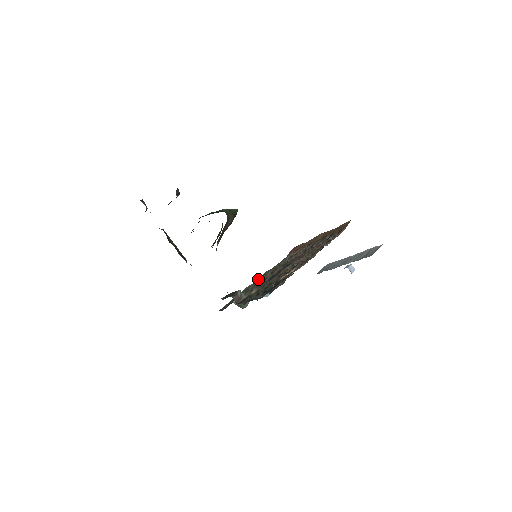
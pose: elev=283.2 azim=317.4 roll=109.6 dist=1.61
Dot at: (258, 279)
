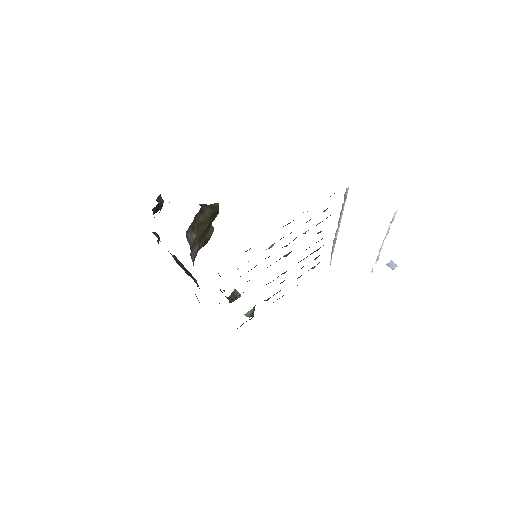
Dot at: (282, 296)
